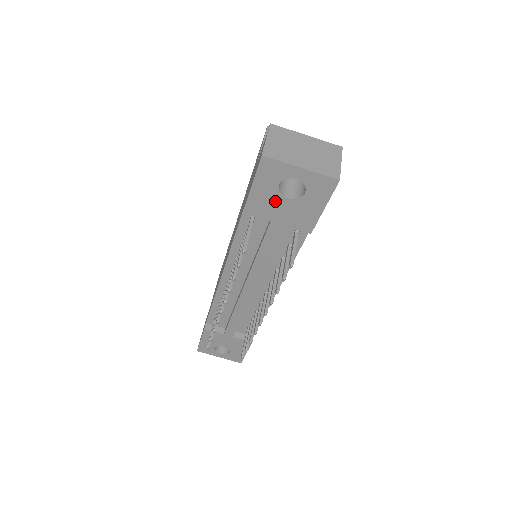
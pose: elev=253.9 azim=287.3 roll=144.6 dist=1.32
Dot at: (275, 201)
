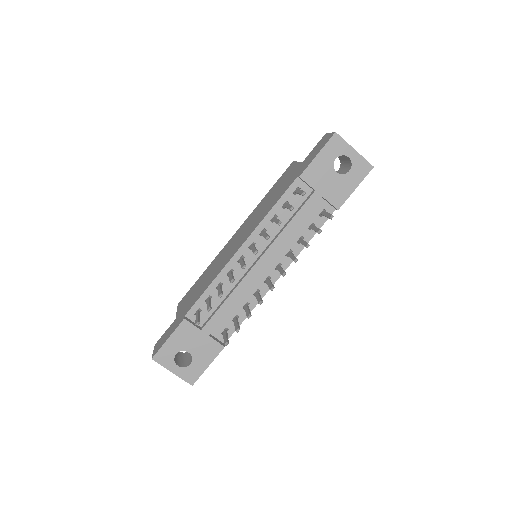
Dot at: (327, 172)
